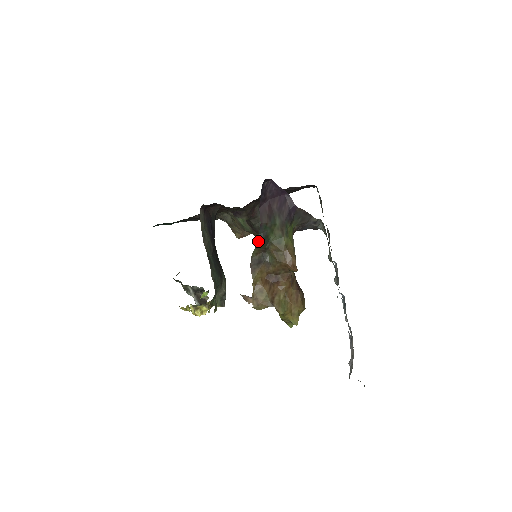
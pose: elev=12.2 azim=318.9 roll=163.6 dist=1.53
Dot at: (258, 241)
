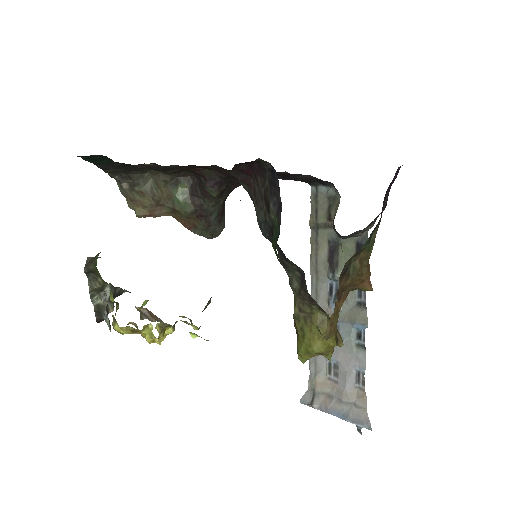
Dot at: (367, 242)
